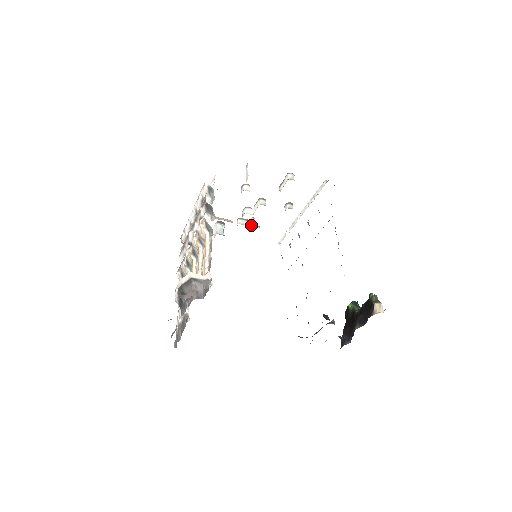
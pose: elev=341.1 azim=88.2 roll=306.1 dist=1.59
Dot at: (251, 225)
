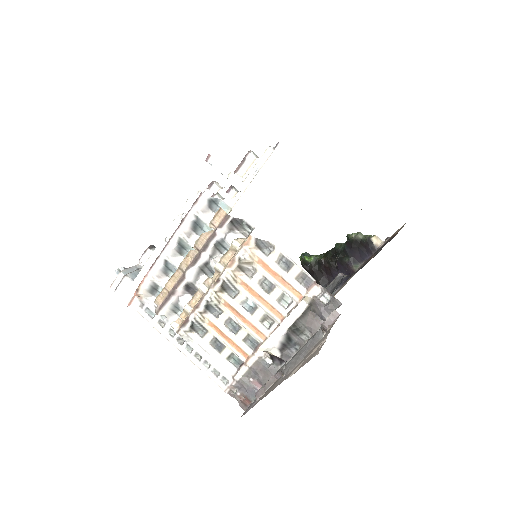
Dot at: occluded
